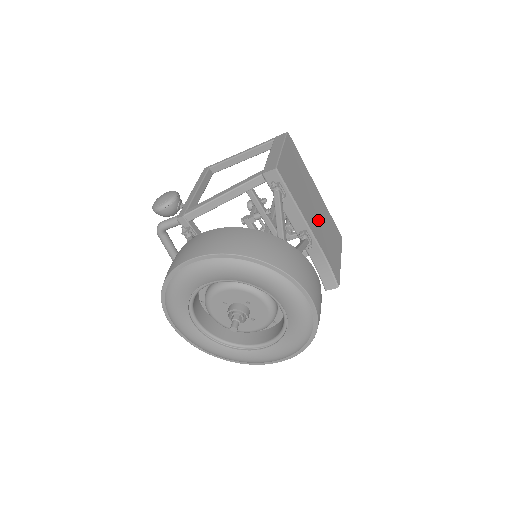
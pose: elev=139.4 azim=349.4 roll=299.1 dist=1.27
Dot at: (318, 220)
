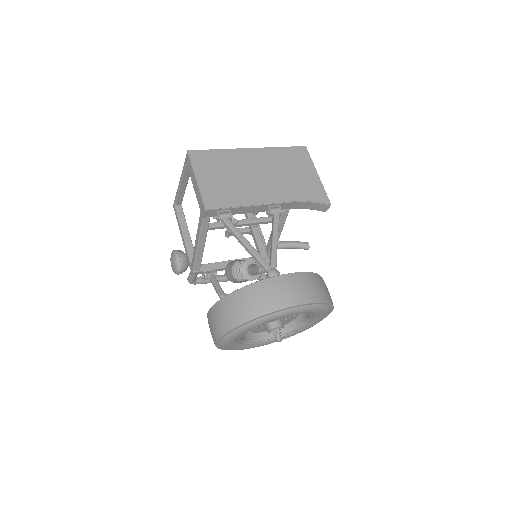
Dot at: (271, 179)
